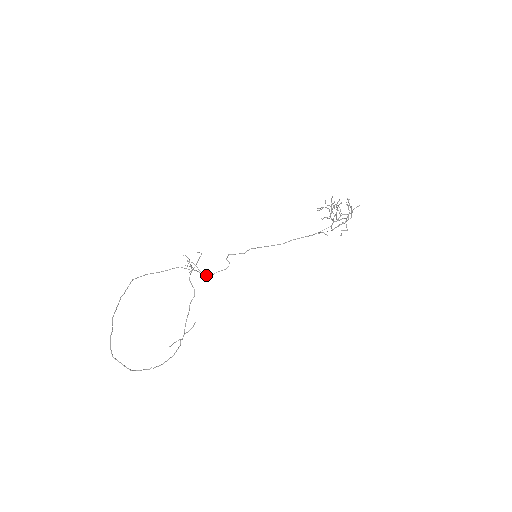
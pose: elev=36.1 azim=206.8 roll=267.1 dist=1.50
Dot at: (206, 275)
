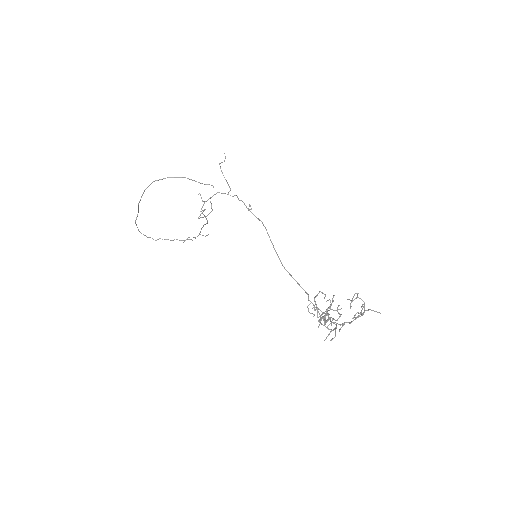
Dot at: (232, 196)
